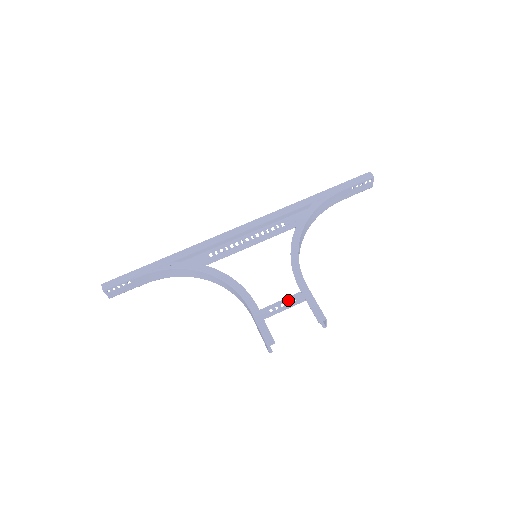
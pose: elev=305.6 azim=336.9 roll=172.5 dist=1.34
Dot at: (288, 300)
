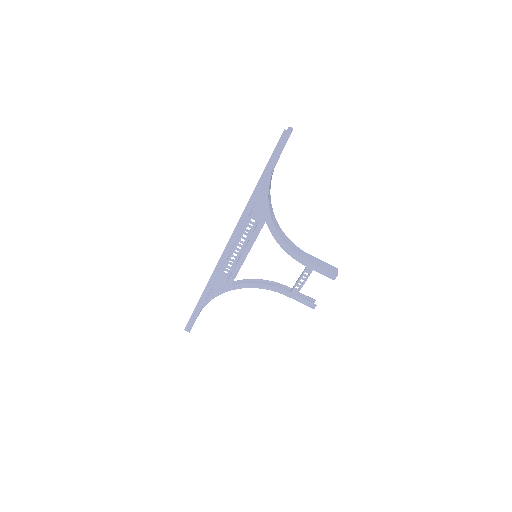
Dot at: (304, 276)
